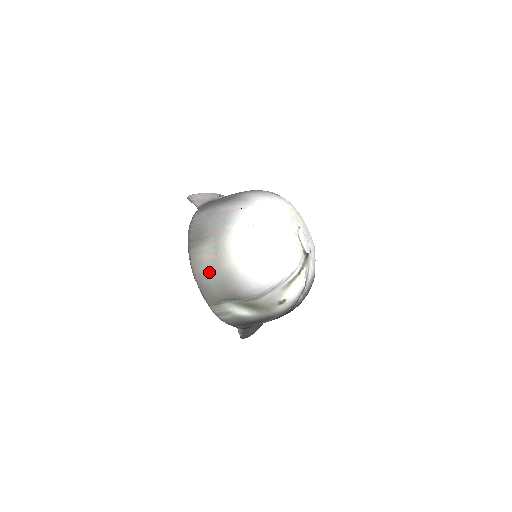
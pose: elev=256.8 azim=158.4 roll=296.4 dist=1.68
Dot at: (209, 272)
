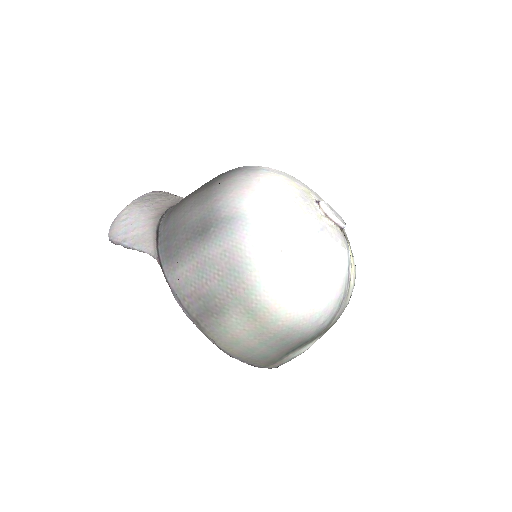
Dot at: (255, 344)
